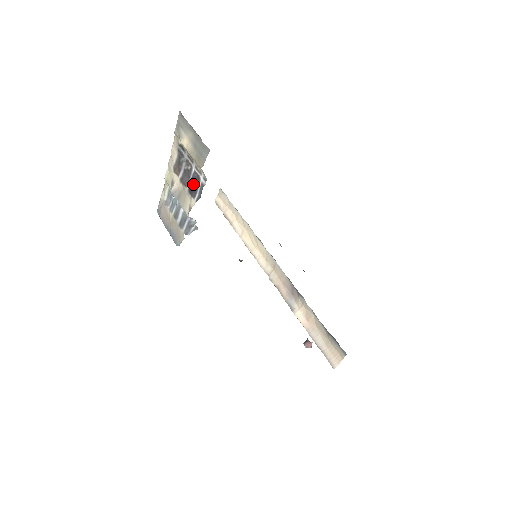
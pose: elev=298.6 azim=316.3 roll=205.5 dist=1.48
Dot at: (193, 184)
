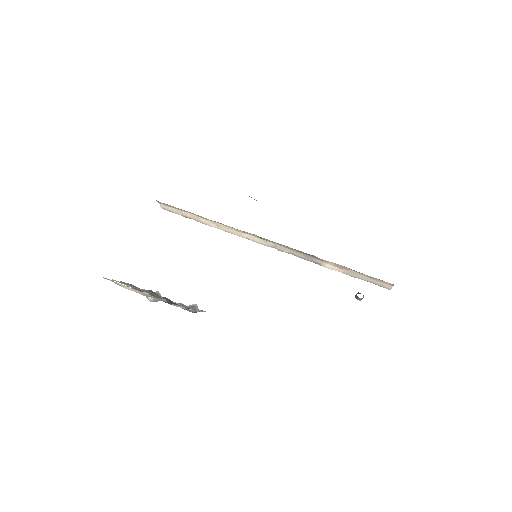
Dot at: (171, 303)
